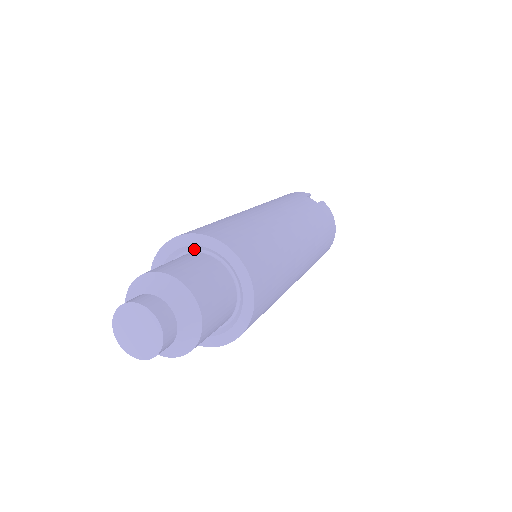
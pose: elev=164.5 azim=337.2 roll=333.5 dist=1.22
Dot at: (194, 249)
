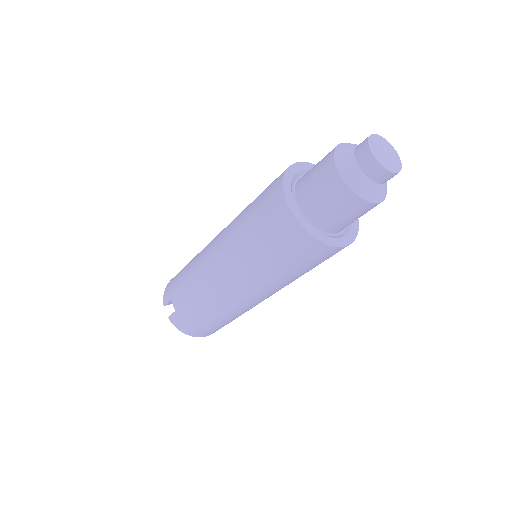
Dot at: occluded
